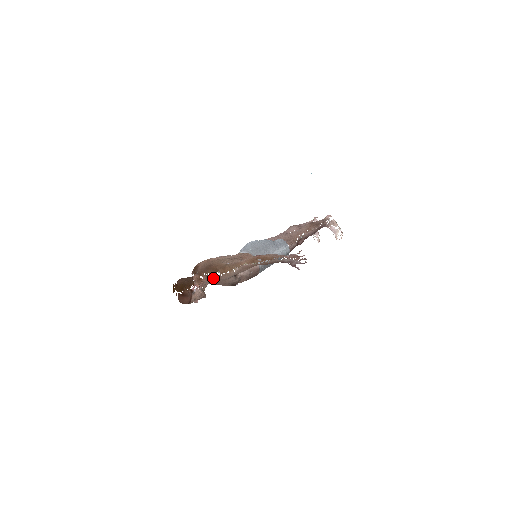
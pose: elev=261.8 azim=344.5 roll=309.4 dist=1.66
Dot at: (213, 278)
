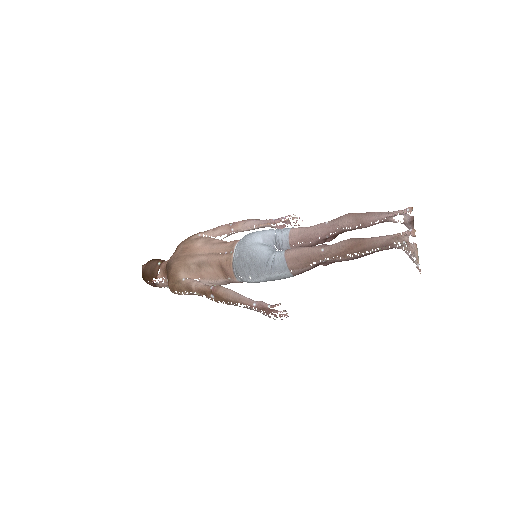
Dot at: occluded
